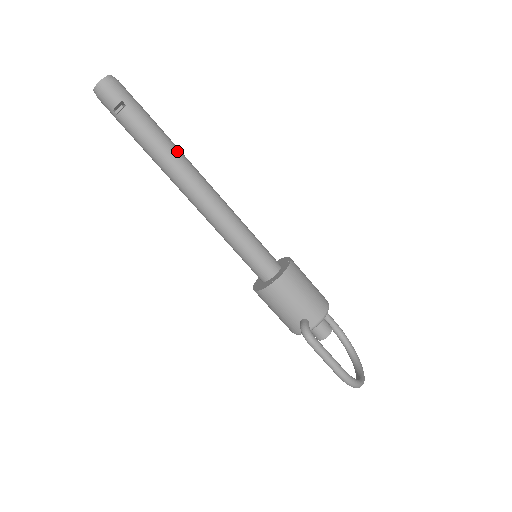
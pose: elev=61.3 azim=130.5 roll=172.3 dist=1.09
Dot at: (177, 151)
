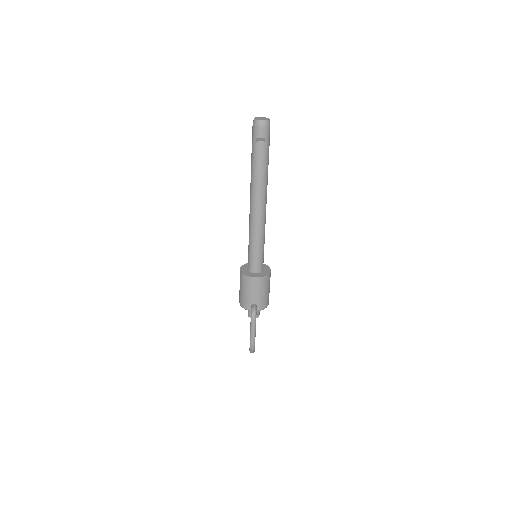
Dot at: (267, 181)
